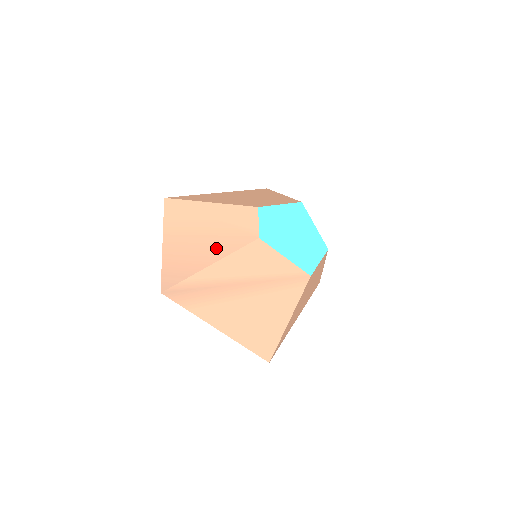
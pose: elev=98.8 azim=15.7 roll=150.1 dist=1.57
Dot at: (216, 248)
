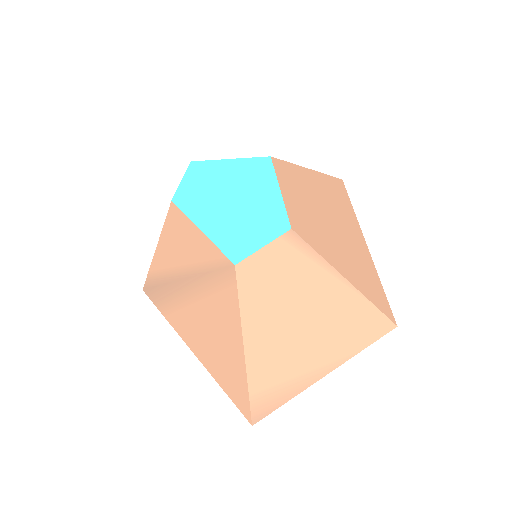
Dot at: occluded
